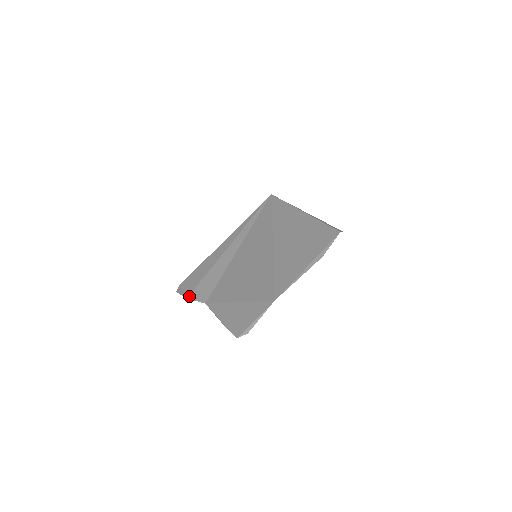
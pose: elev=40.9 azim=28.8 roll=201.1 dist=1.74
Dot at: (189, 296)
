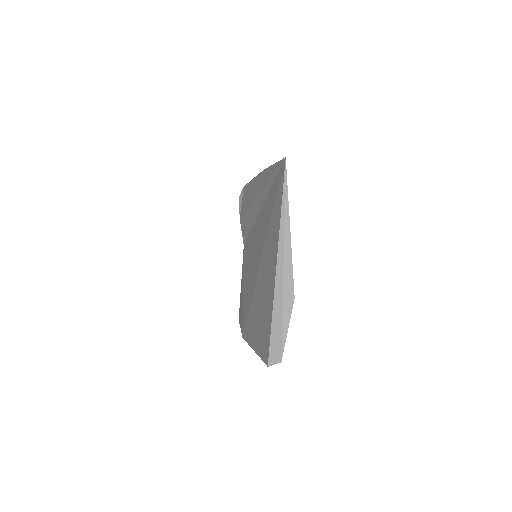
Dot at: (240, 219)
